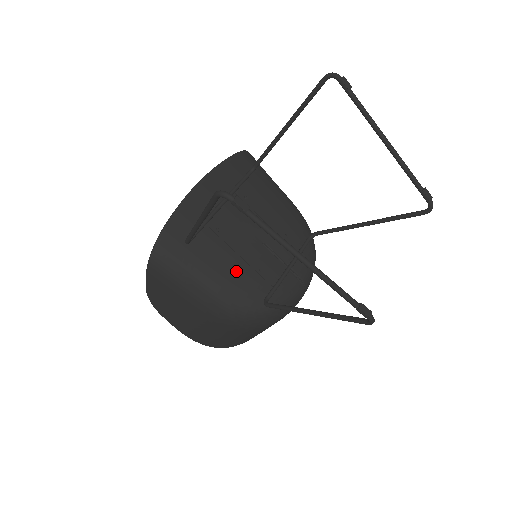
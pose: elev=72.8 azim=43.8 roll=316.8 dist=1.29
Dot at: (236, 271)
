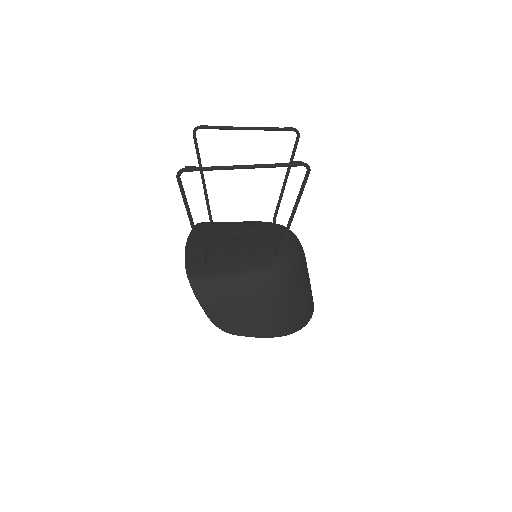
Dot at: (246, 257)
